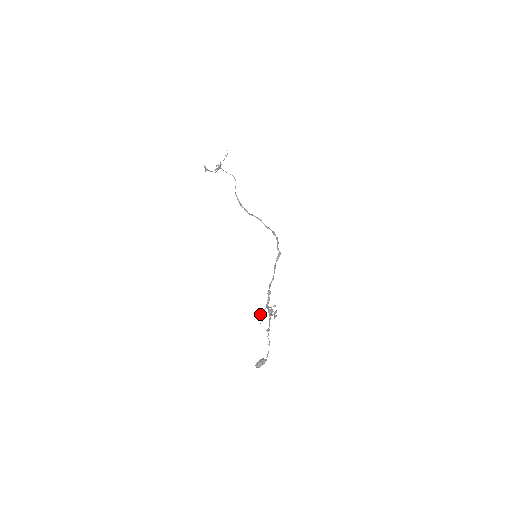
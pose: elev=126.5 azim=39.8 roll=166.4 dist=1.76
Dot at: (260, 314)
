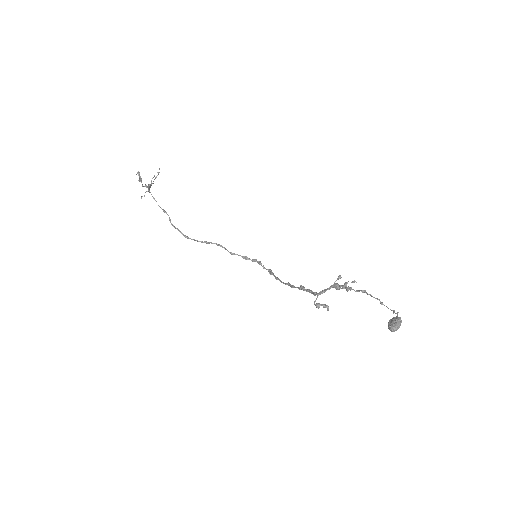
Dot at: occluded
